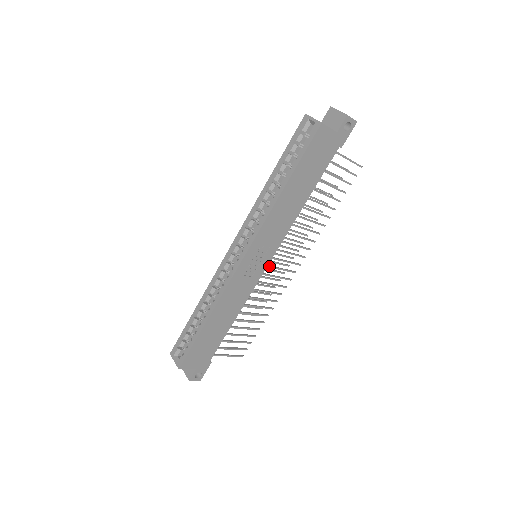
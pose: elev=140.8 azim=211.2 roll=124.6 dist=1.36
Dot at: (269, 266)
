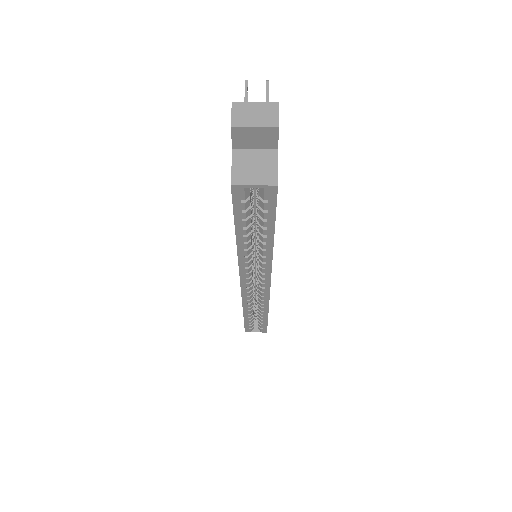
Dot at: occluded
